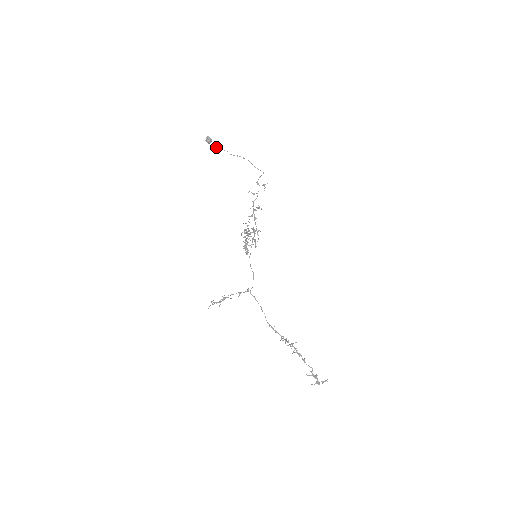
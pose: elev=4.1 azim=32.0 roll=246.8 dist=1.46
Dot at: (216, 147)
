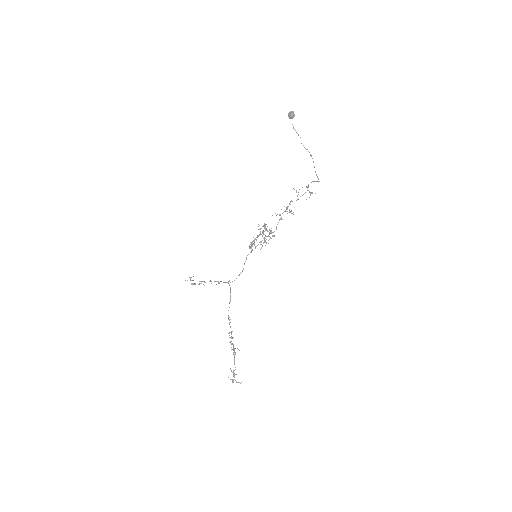
Dot at: (293, 127)
